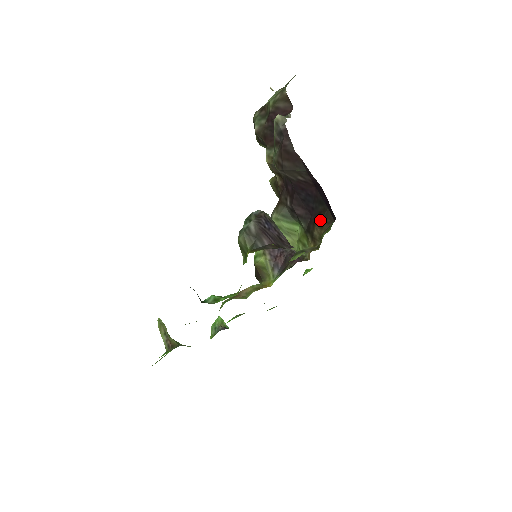
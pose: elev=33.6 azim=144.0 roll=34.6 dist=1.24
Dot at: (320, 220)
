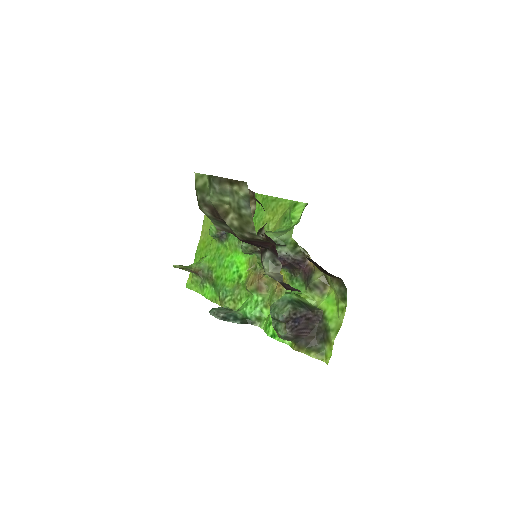
Dot at: occluded
